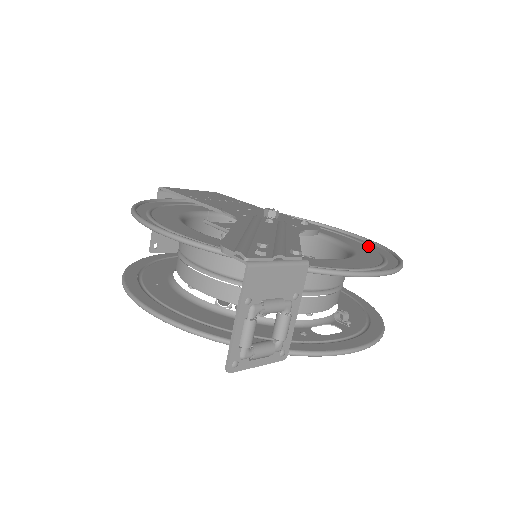
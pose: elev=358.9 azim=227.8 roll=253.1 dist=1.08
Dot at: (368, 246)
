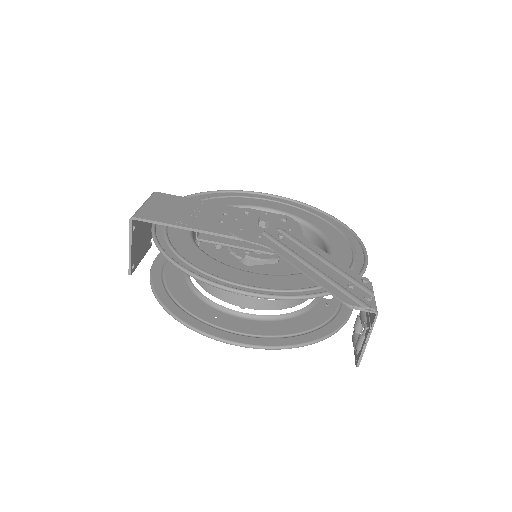
Dot at: (304, 210)
